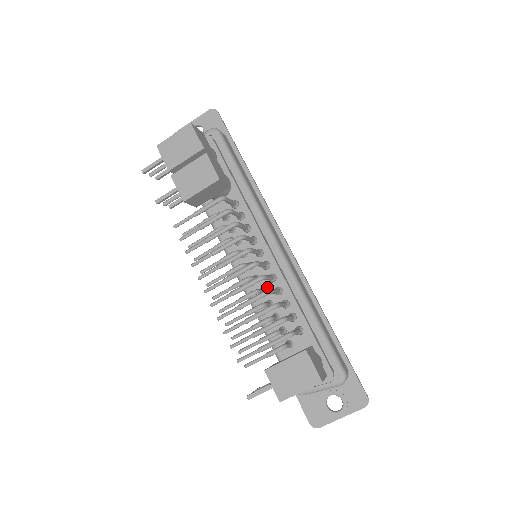
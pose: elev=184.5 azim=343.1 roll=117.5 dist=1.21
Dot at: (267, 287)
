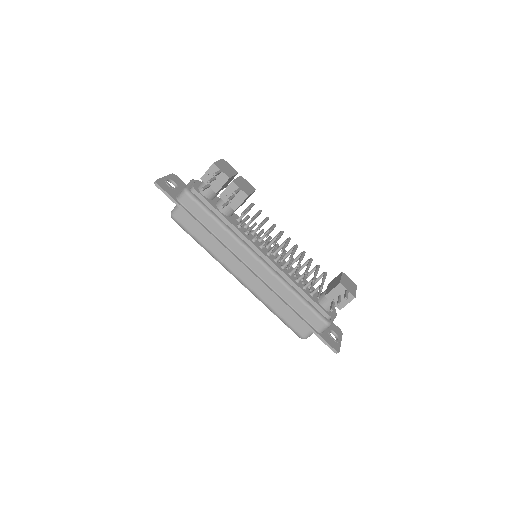
Dot at: occluded
